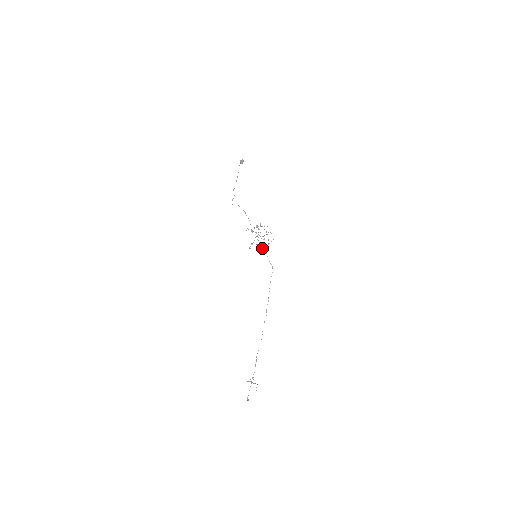
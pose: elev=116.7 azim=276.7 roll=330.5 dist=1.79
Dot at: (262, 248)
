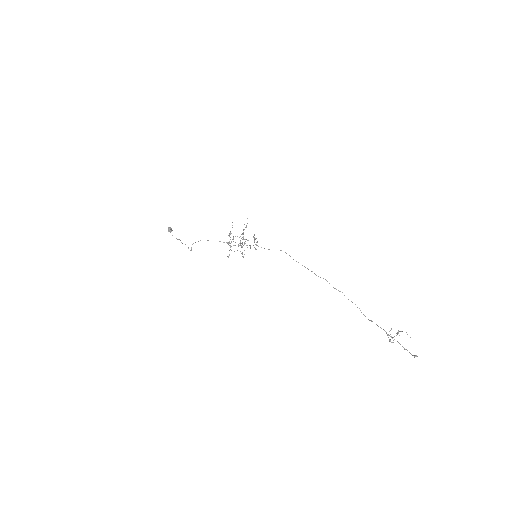
Dot at: occluded
